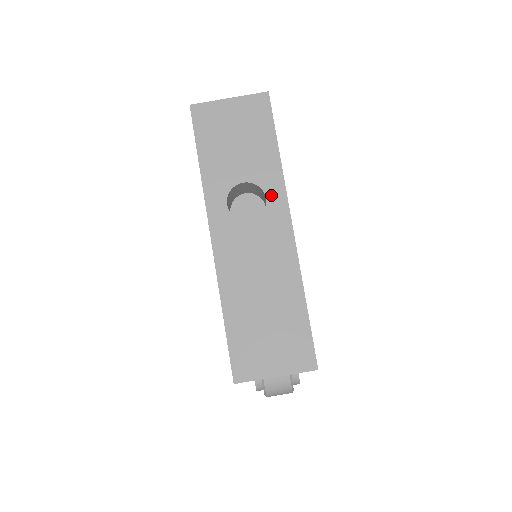
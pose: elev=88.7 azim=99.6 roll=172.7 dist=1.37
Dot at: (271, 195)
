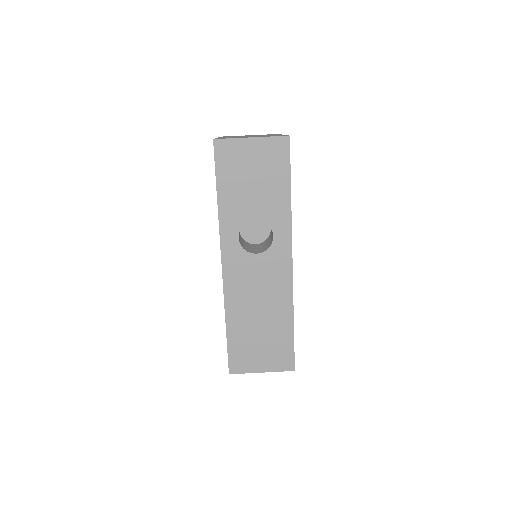
Dot at: (278, 234)
